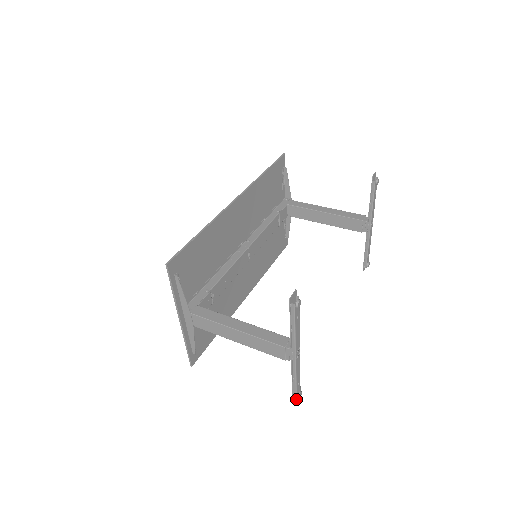
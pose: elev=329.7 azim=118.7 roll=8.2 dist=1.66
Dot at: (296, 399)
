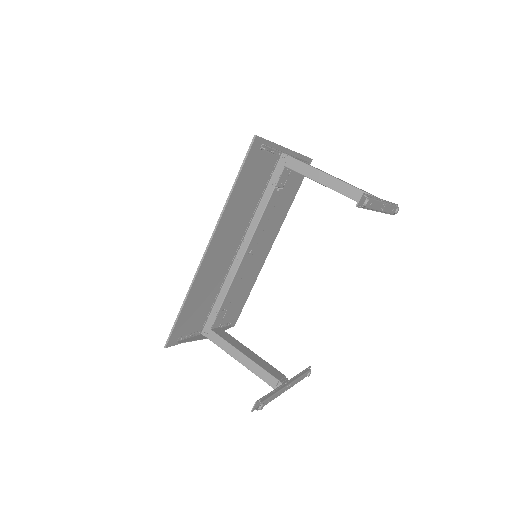
Dot at: occluded
